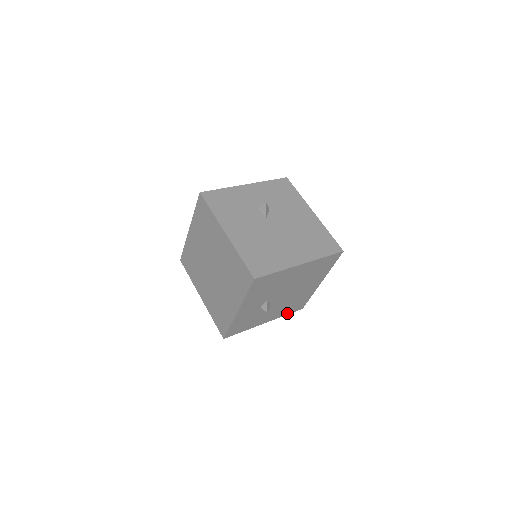
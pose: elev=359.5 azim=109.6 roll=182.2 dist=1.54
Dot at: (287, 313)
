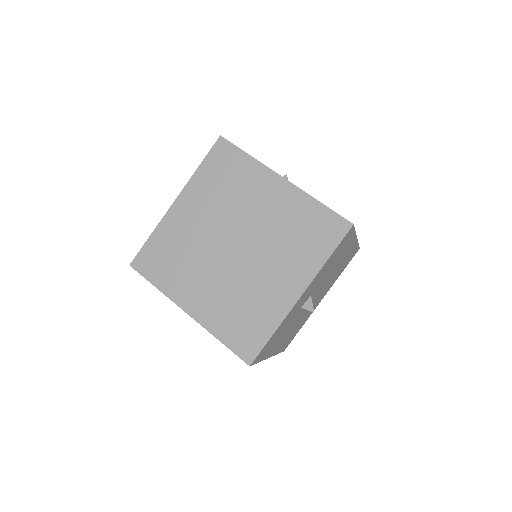
Dot at: (280, 350)
